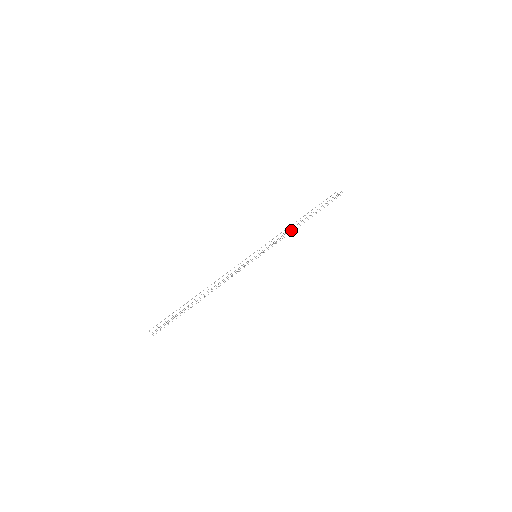
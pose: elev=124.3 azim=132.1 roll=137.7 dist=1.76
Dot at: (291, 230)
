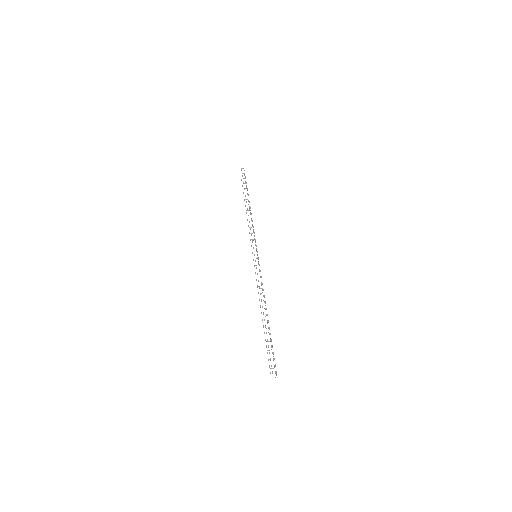
Dot at: (251, 220)
